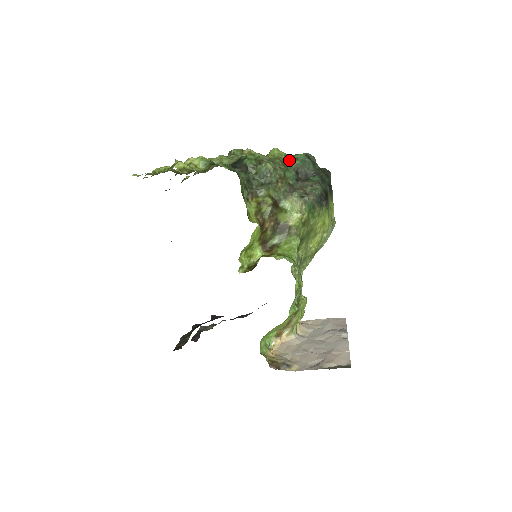
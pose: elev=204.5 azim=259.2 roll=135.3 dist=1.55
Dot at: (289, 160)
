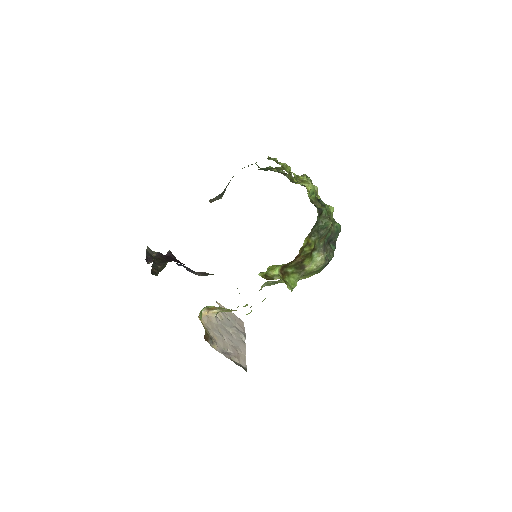
Dot at: (333, 223)
